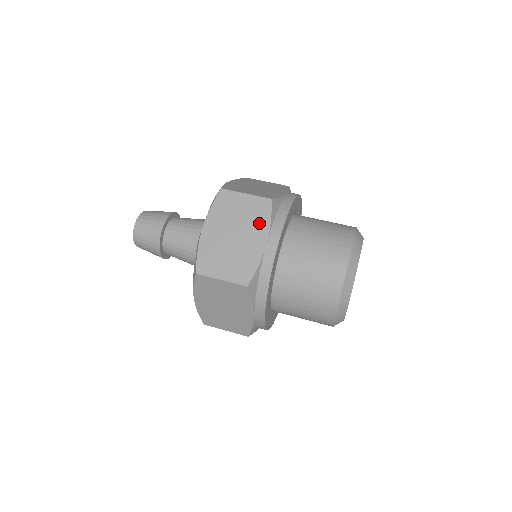
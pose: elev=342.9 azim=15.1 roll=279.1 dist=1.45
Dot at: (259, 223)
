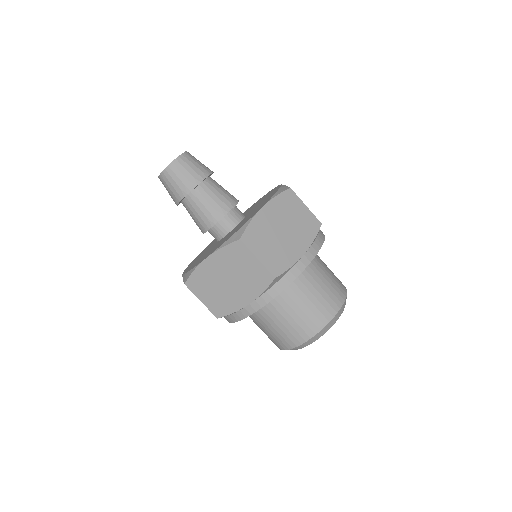
Dot at: (253, 287)
